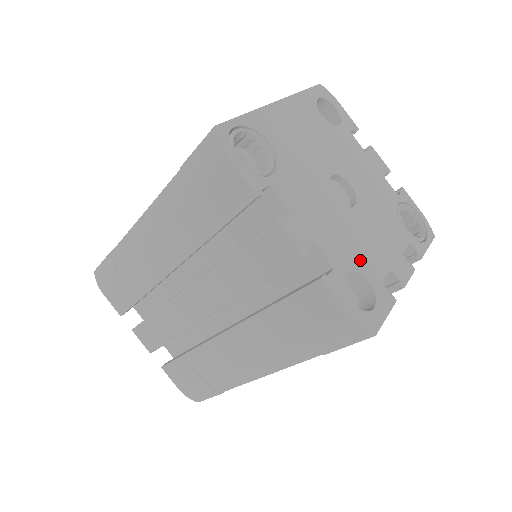
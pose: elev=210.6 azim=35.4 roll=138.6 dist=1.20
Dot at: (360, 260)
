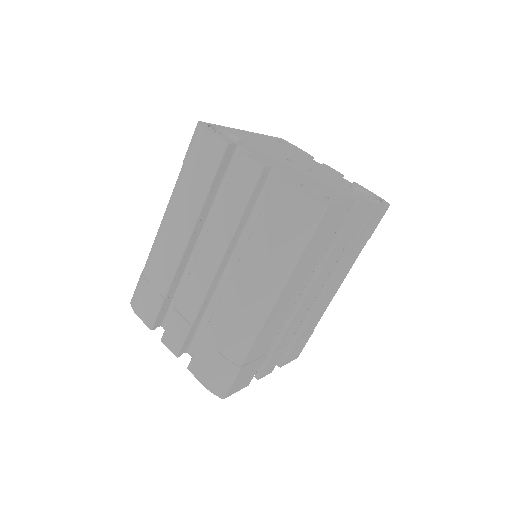
Dot at: (314, 184)
